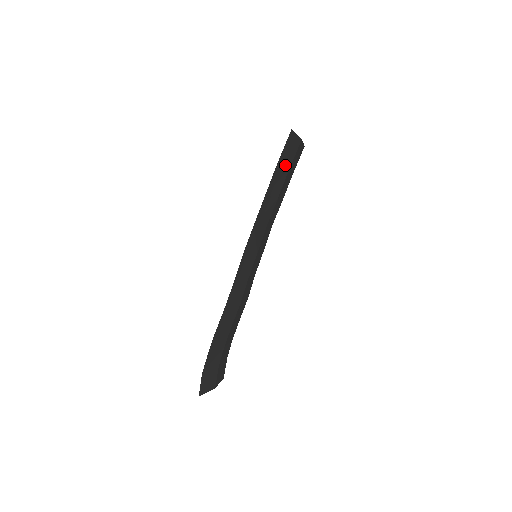
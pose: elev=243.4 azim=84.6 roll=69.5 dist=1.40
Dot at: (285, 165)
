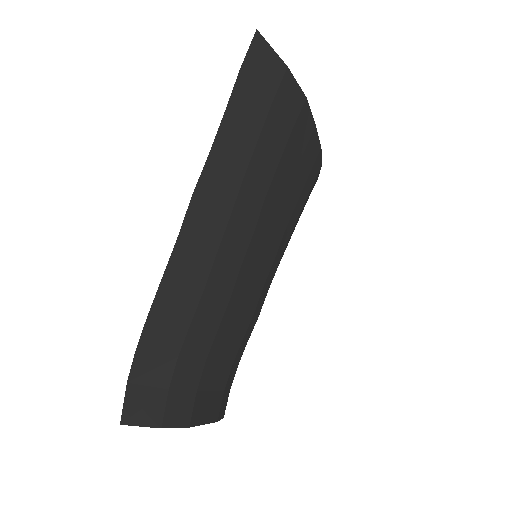
Dot at: (260, 89)
